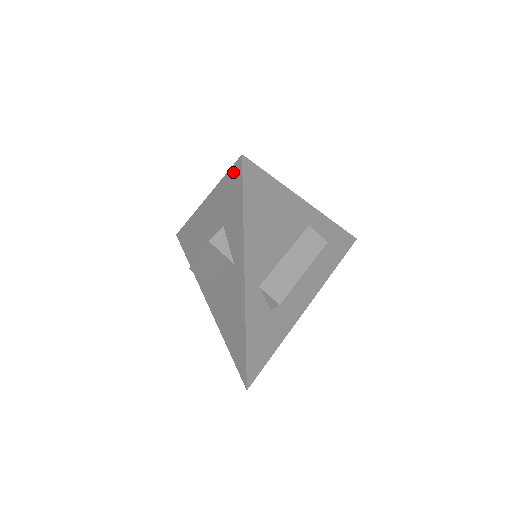
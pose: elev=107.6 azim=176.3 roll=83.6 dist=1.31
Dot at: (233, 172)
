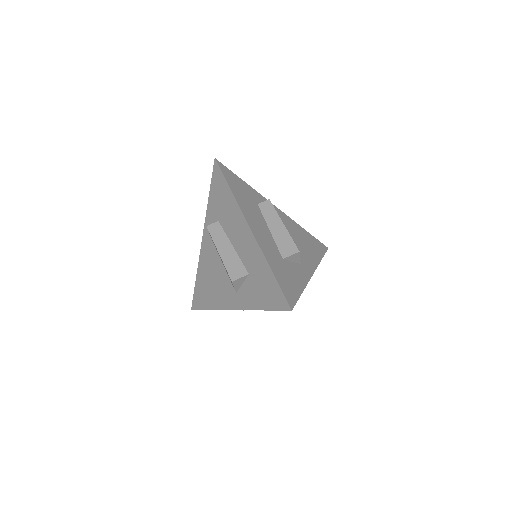
Dot at: (280, 294)
